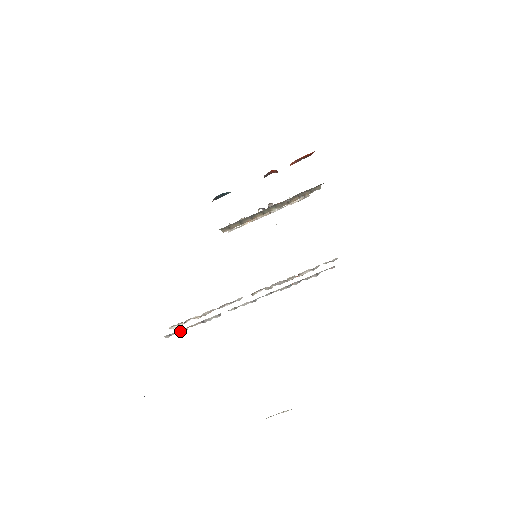
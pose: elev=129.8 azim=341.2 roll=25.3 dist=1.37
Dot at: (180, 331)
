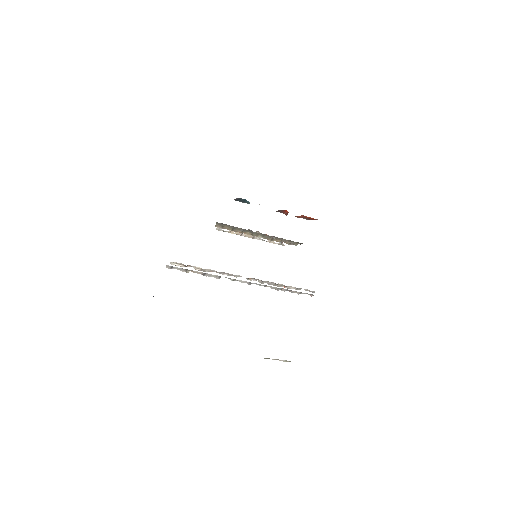
Dot at: (182, 269)
